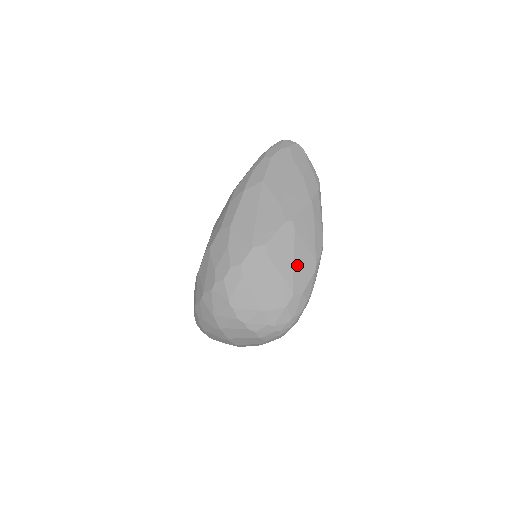
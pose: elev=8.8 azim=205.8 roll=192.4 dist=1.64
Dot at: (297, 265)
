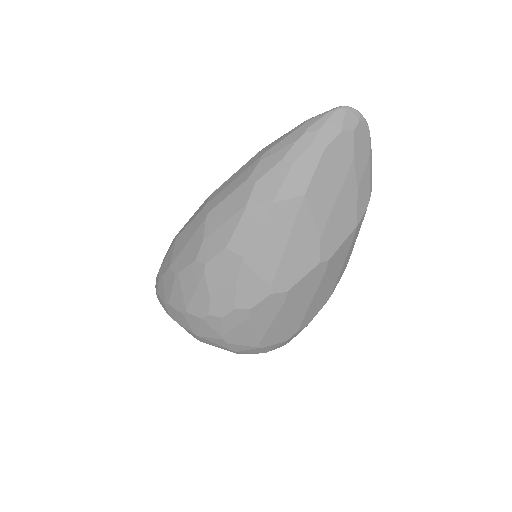
Dot at: (313, 303)
